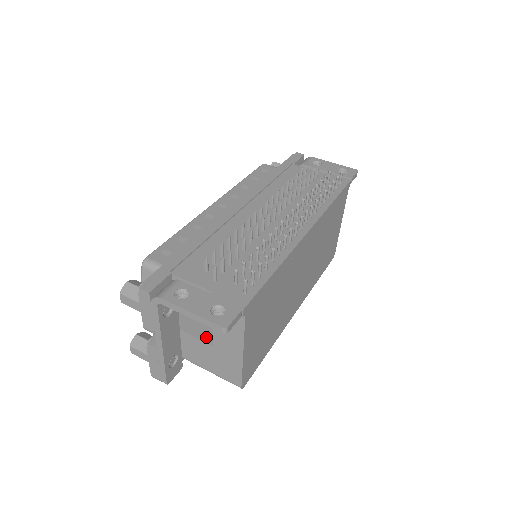
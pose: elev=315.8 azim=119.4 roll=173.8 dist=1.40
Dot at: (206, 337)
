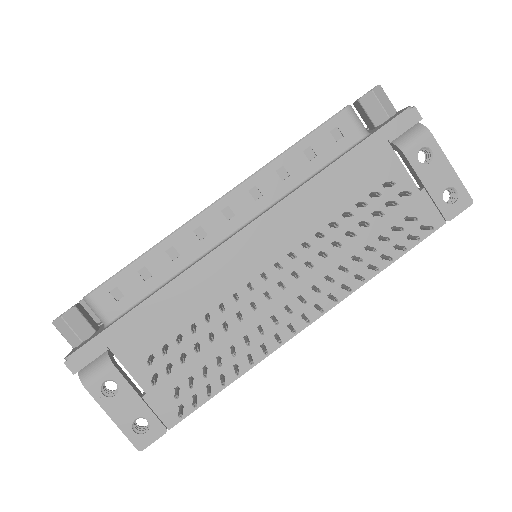
Dot at: occluded
